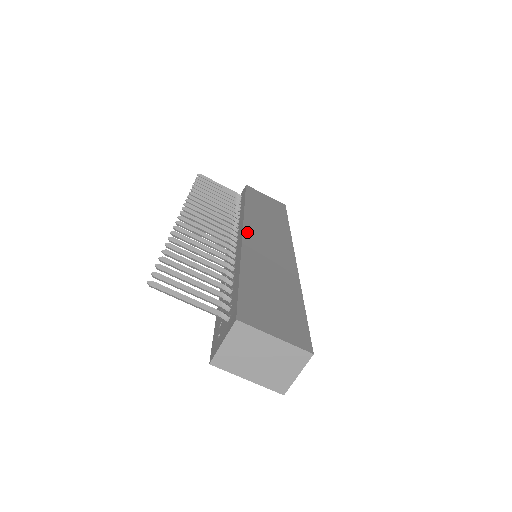
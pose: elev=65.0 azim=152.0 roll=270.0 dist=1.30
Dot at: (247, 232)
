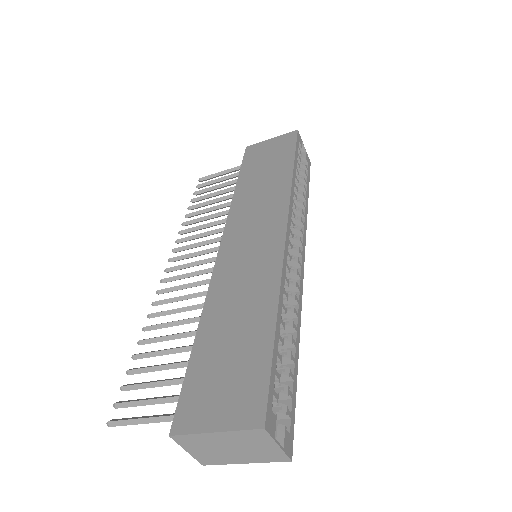
Dot at: (224, 246)
